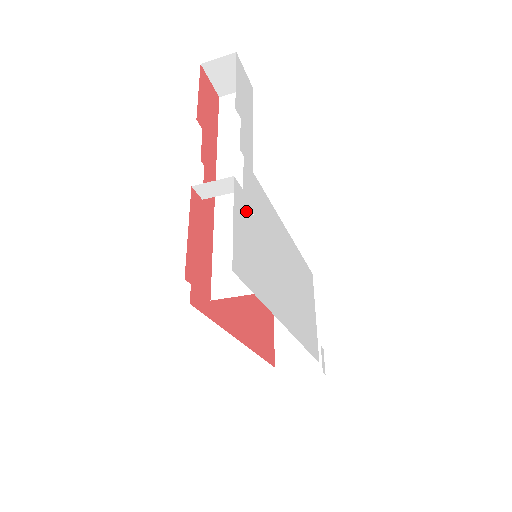
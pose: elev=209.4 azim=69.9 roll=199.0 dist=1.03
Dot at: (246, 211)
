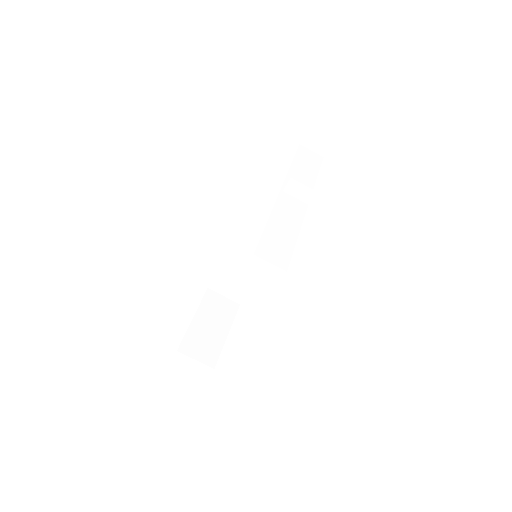
Dot at: occluded
